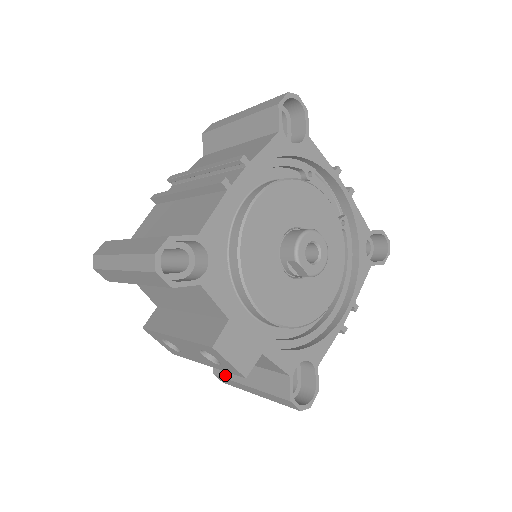
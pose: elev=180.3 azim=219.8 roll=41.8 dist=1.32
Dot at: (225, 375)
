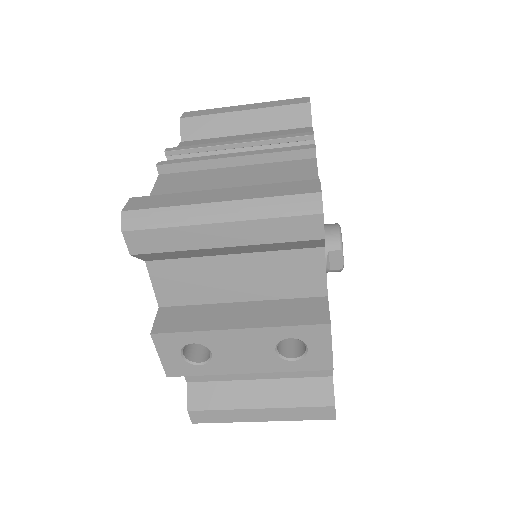
Dot at: (214, 405)
